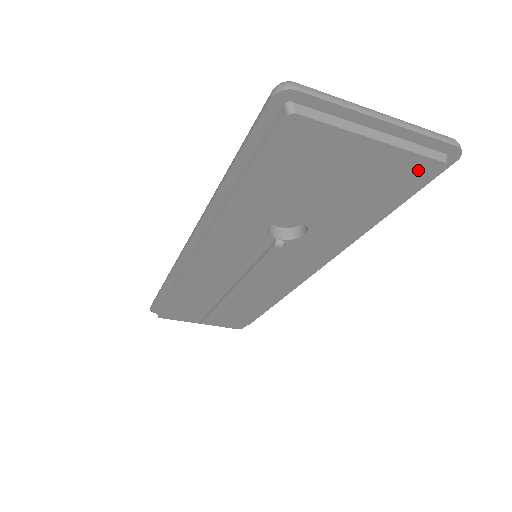
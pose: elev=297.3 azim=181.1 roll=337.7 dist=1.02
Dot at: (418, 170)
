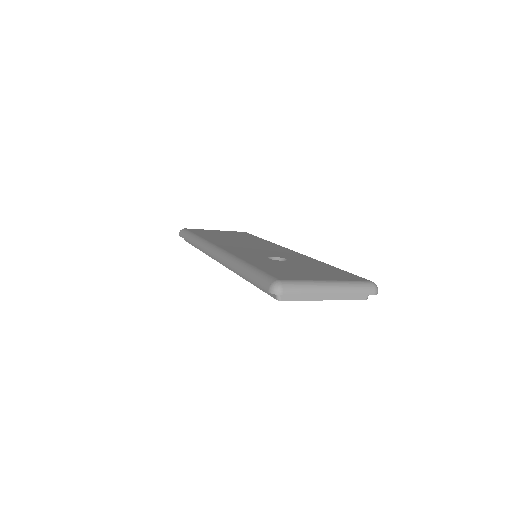
Dot at: occluded
